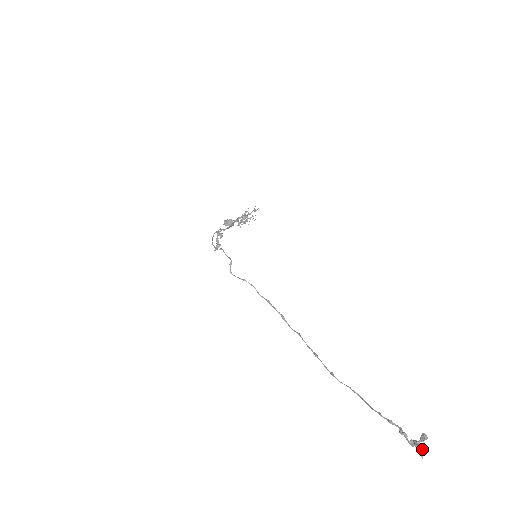
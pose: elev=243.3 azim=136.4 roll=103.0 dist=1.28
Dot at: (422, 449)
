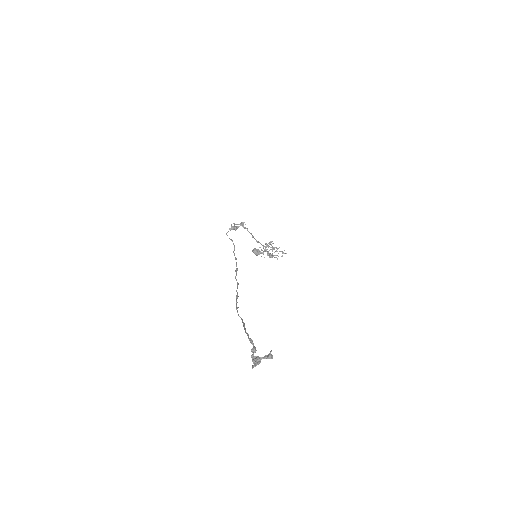
Dot at: occluded
